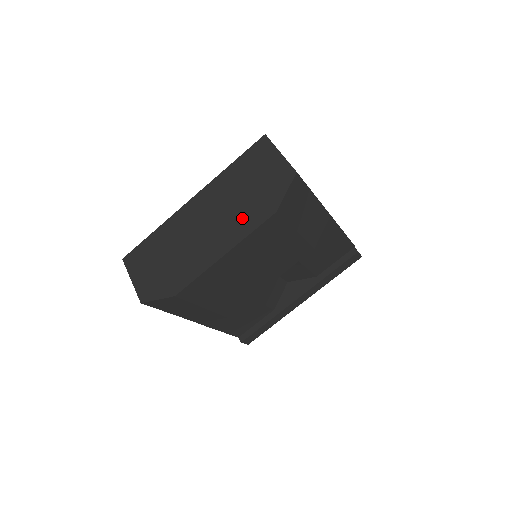
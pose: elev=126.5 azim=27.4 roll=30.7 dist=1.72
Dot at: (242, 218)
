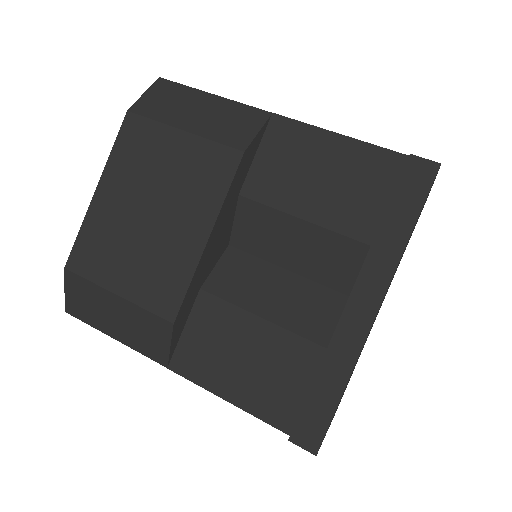
Dot at: occluded
